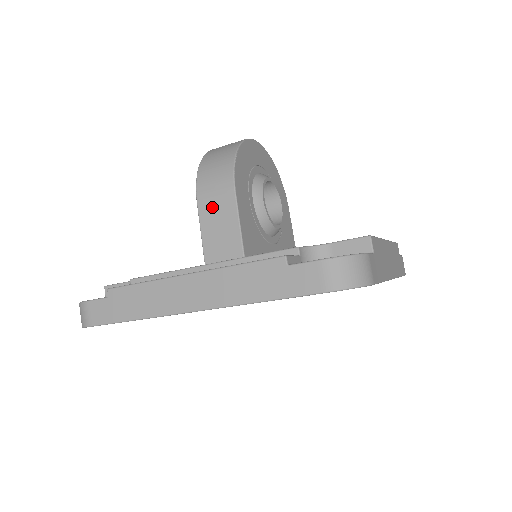
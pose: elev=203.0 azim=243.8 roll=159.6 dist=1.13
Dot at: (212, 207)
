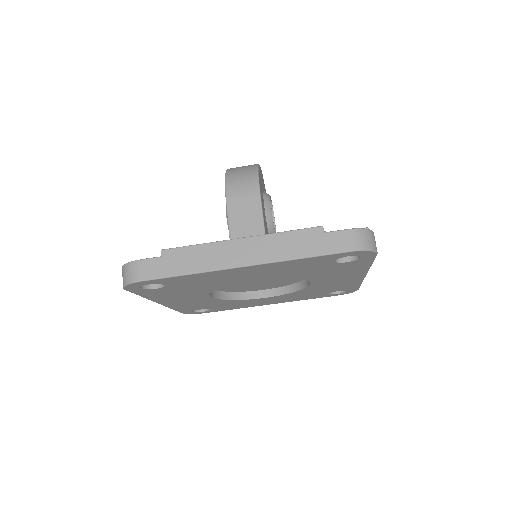
Dot at: (240, 204)
